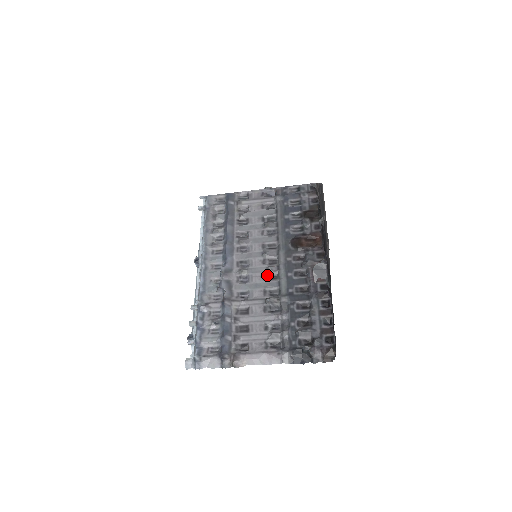
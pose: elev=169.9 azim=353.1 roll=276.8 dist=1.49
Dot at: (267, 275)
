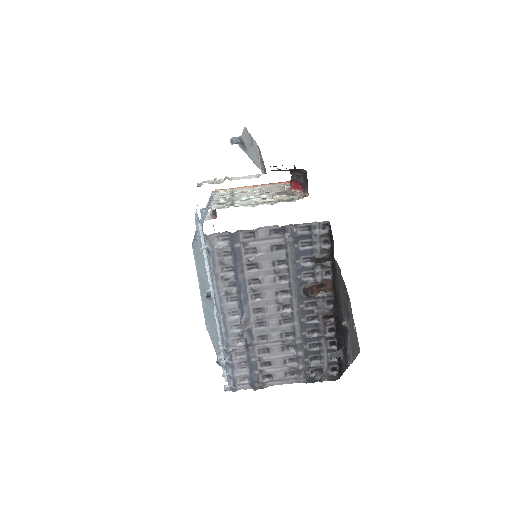
Dot at: (282, 320)
